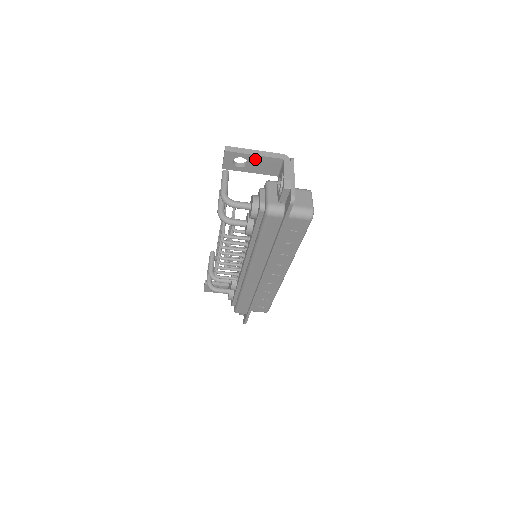
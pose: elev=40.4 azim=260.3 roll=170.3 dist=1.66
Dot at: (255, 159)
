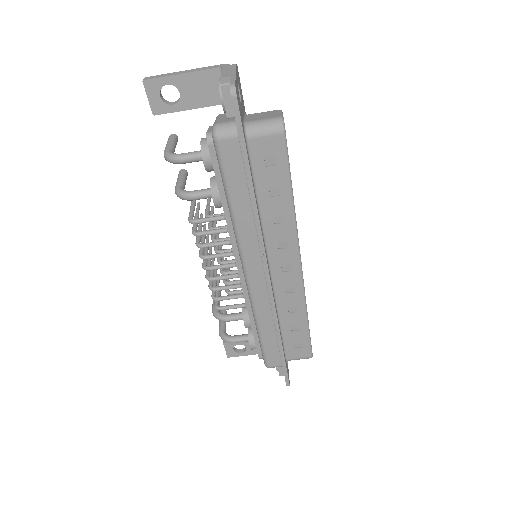
Dot at: (186, 81)
